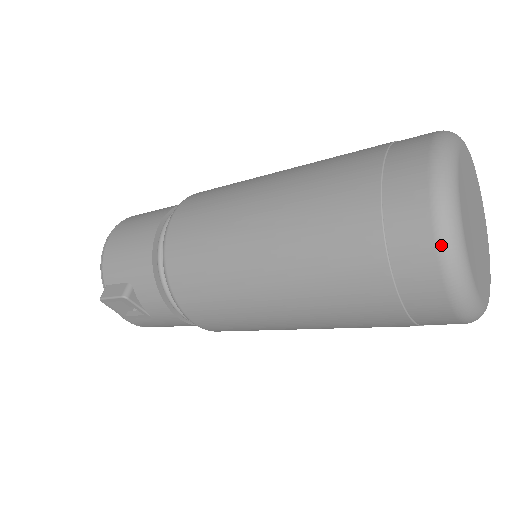
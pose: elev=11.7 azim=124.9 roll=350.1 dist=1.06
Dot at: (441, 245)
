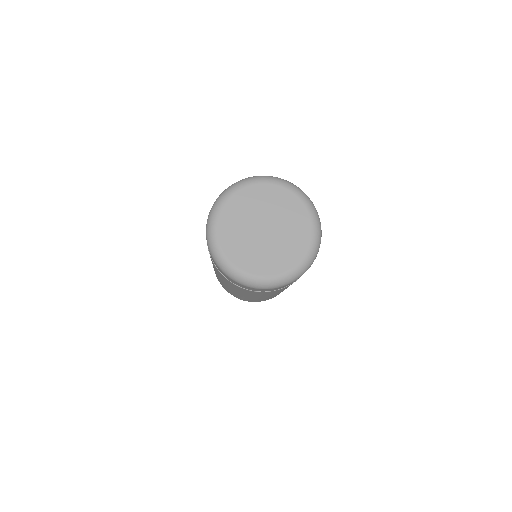
Dot at: (218, 197)
